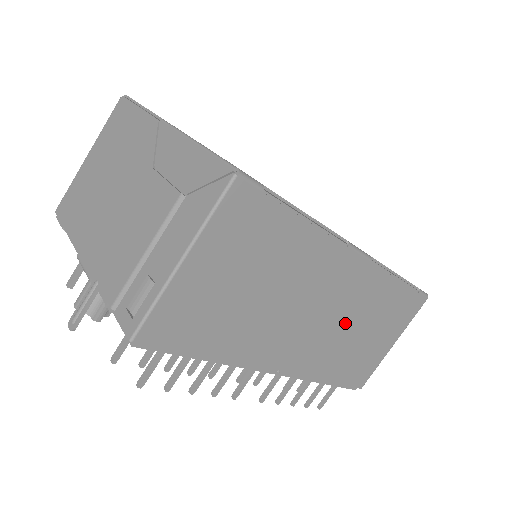
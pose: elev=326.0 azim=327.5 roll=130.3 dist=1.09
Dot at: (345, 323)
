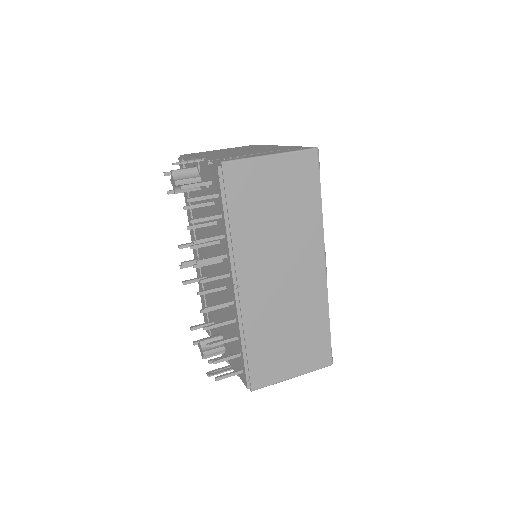
Dot at: (287, 306)
